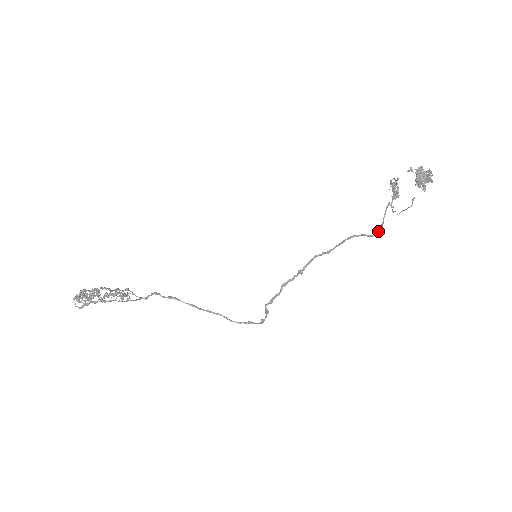
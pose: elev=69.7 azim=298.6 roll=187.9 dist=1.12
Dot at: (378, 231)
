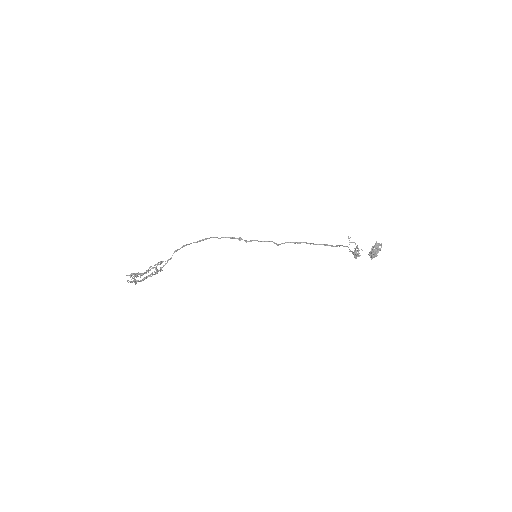
Dot at: occluded
